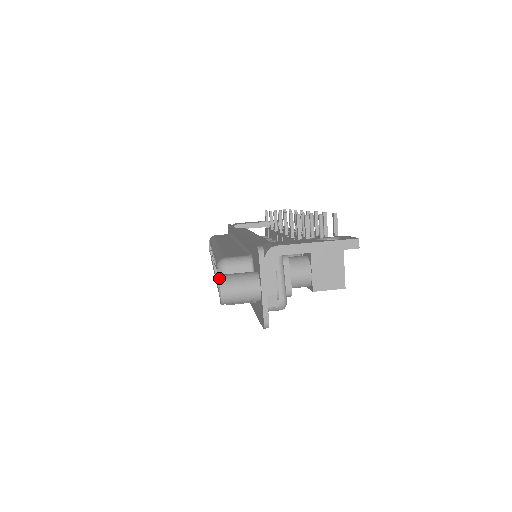
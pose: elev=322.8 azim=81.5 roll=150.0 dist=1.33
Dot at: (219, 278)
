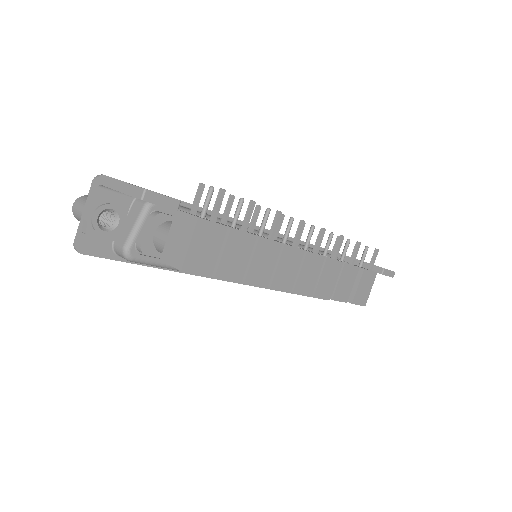
Dot at: occluded
